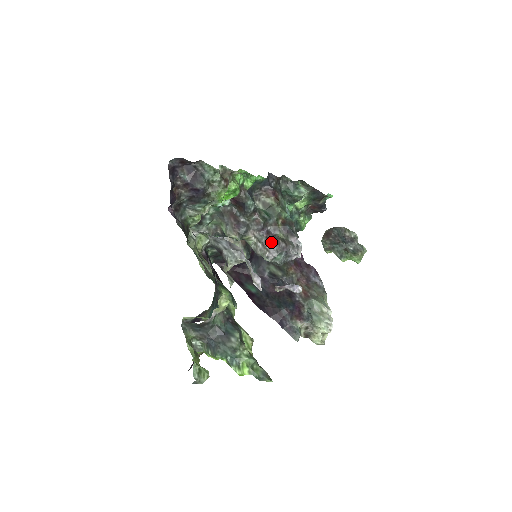
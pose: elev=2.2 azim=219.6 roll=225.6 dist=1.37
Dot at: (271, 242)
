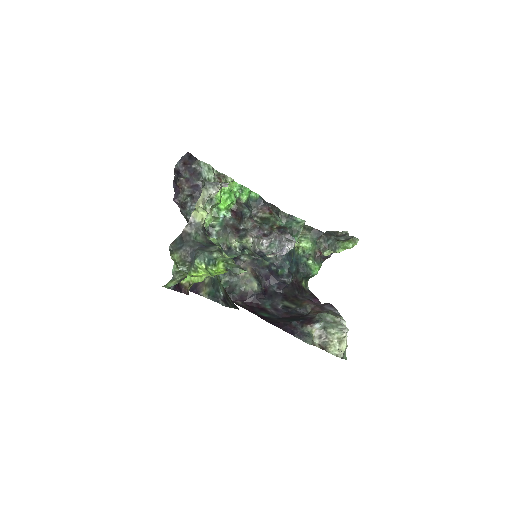
Dot at: occluded
